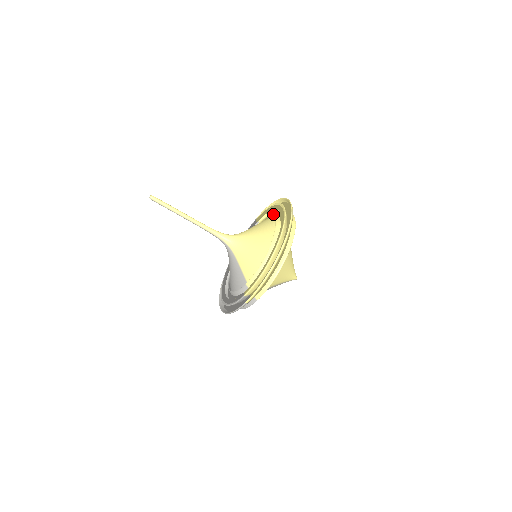
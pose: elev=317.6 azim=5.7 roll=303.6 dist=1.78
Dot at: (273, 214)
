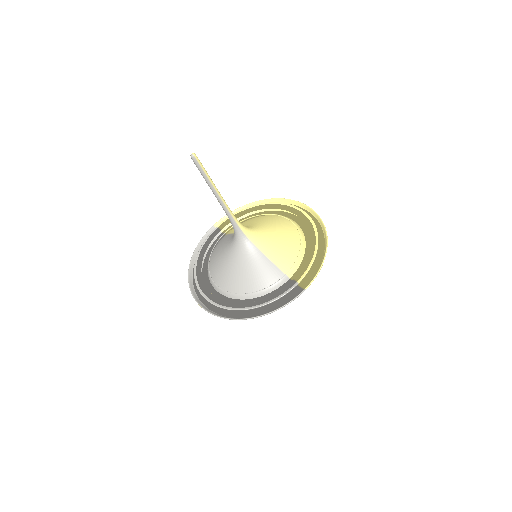
Dot at: occluded
